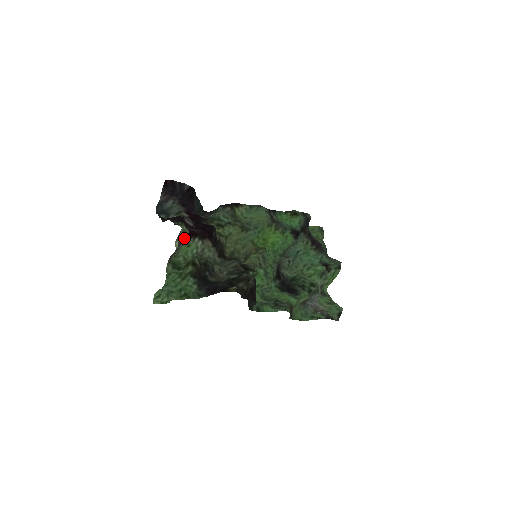
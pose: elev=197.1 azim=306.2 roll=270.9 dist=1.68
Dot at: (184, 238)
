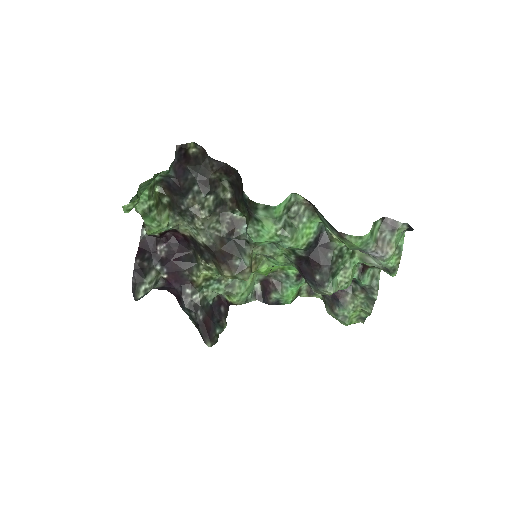
Dot at: occluded
